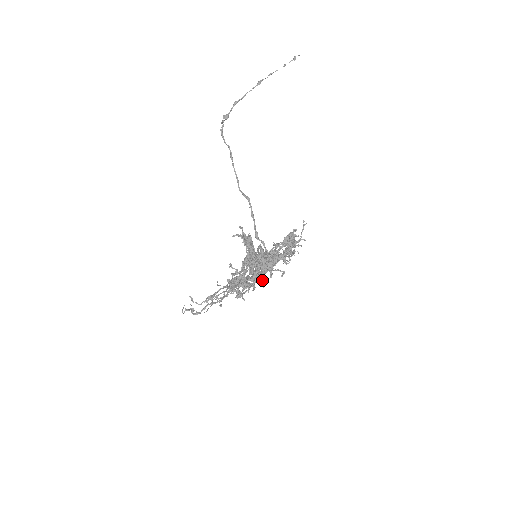
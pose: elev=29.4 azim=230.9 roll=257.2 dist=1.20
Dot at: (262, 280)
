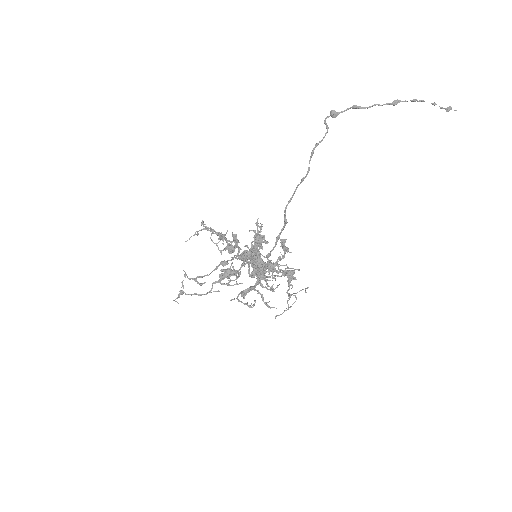
Dot at: occluded
